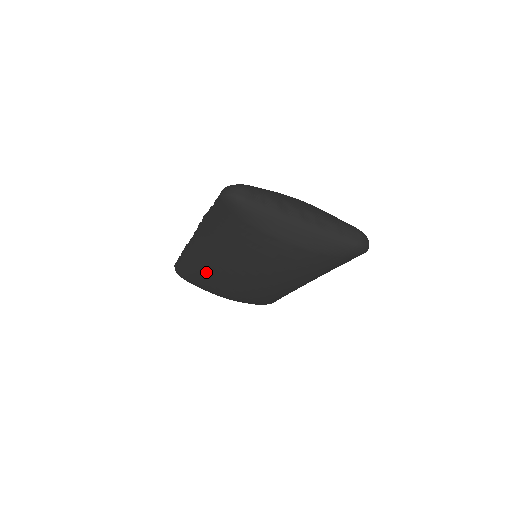
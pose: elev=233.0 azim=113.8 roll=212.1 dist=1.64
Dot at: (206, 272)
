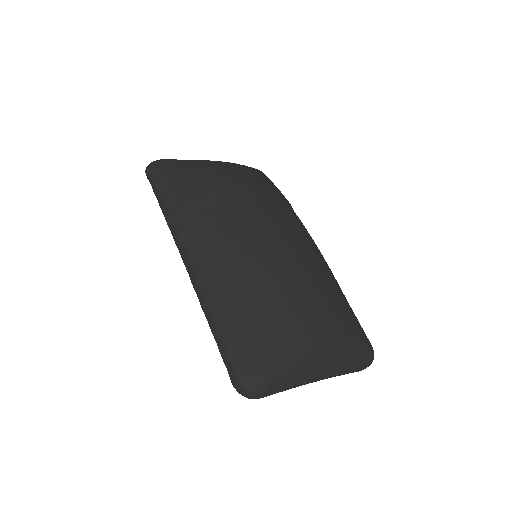
Dot at: occluded
